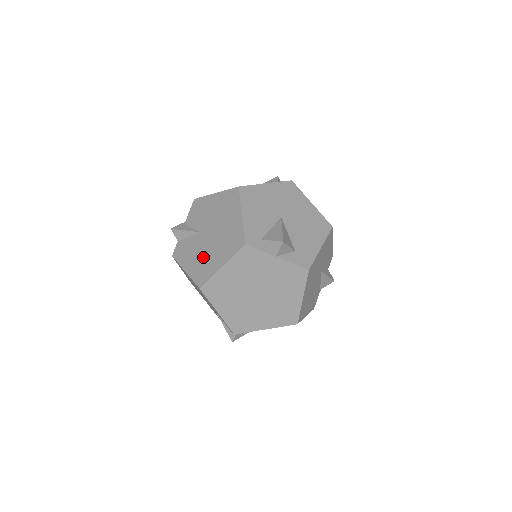
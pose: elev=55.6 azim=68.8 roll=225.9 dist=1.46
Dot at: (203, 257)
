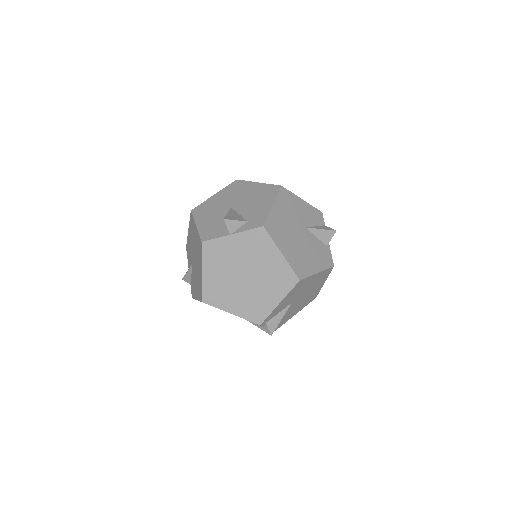
Dot at: (197, 278)
